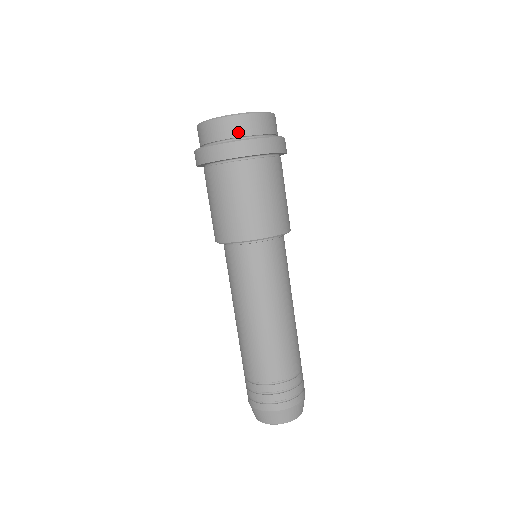
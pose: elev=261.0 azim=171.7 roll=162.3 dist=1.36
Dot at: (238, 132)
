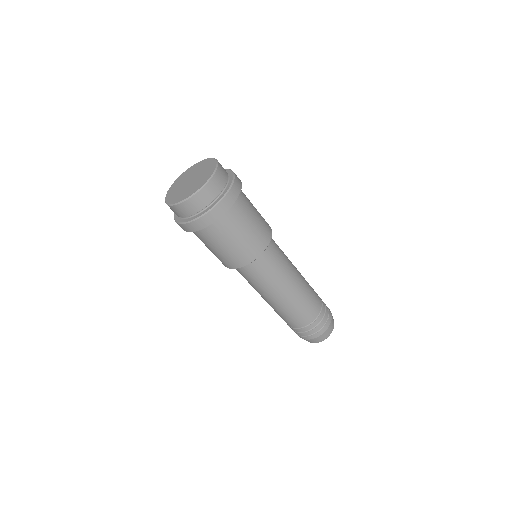
Dot at: (185, 214)
